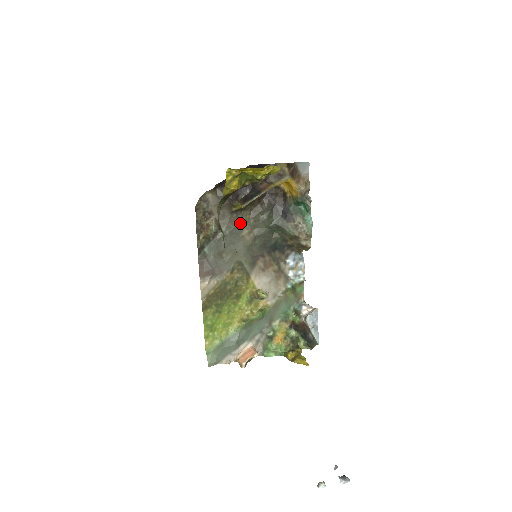
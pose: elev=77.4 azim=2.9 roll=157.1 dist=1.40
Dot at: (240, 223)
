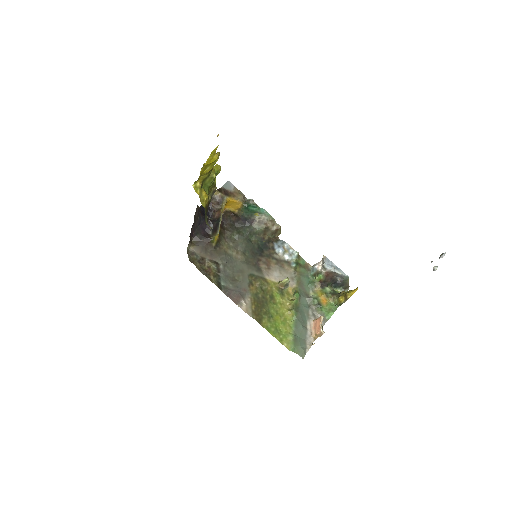
Dot at: (226, 251)
